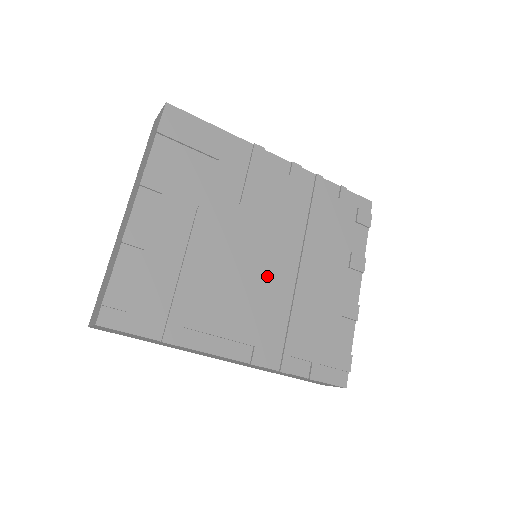
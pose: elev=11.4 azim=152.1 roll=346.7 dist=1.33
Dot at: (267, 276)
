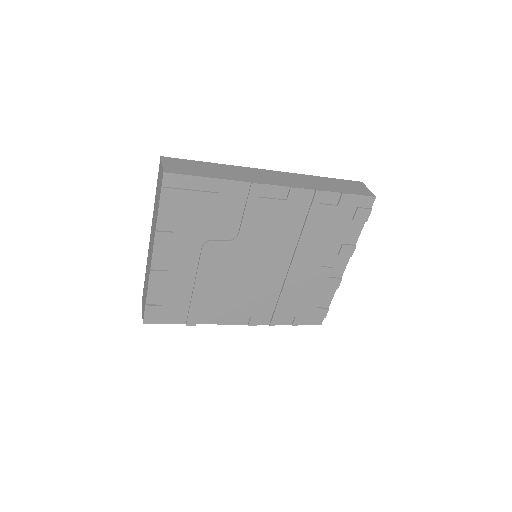
Dot at: (261, 277)
